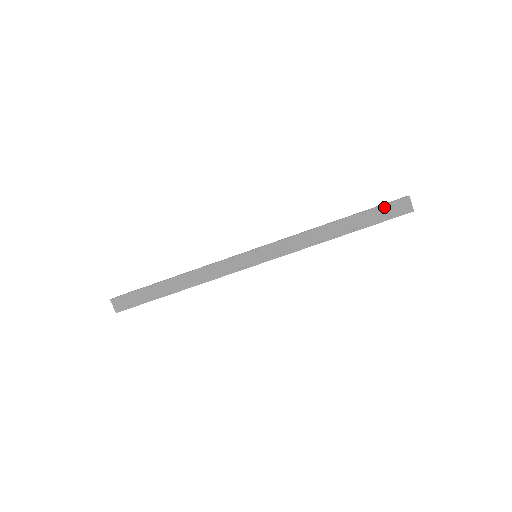
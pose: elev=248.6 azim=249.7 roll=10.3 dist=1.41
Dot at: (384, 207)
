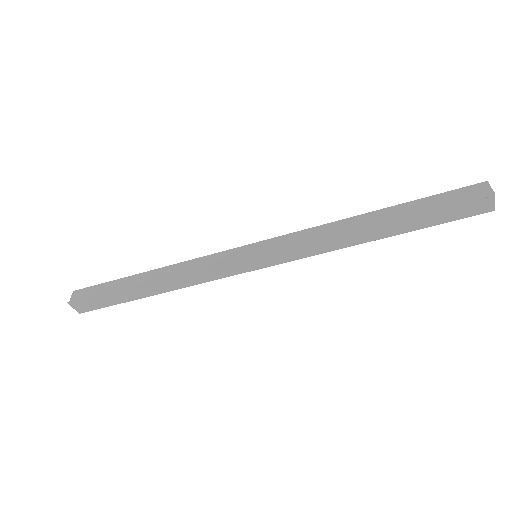
Dot at: (451, 206)
